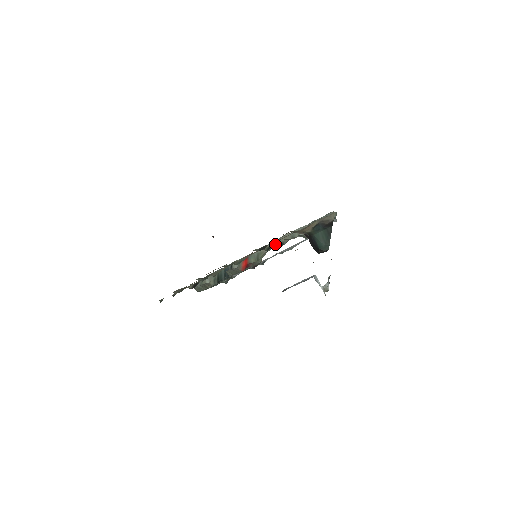
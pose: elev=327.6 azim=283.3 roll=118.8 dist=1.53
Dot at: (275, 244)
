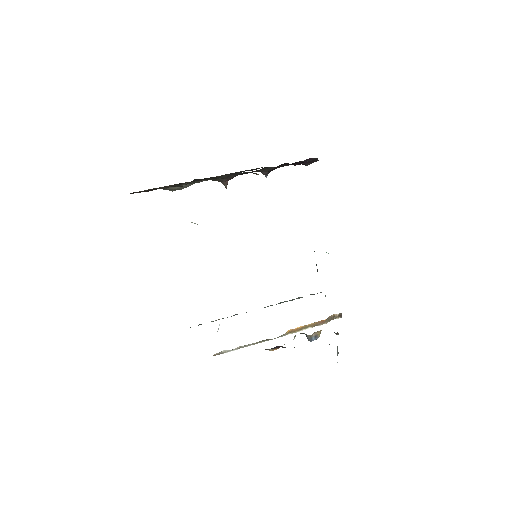
Dot at: occluded
